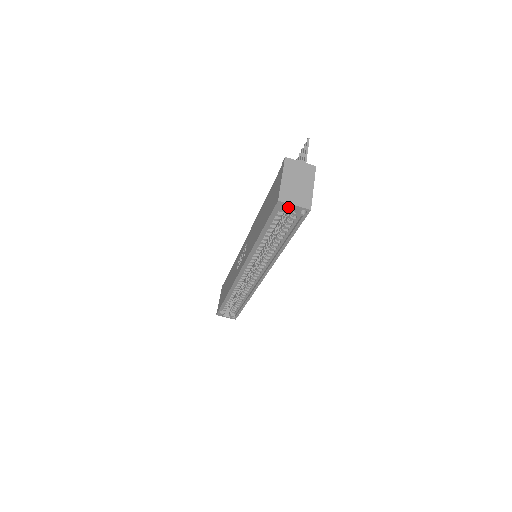
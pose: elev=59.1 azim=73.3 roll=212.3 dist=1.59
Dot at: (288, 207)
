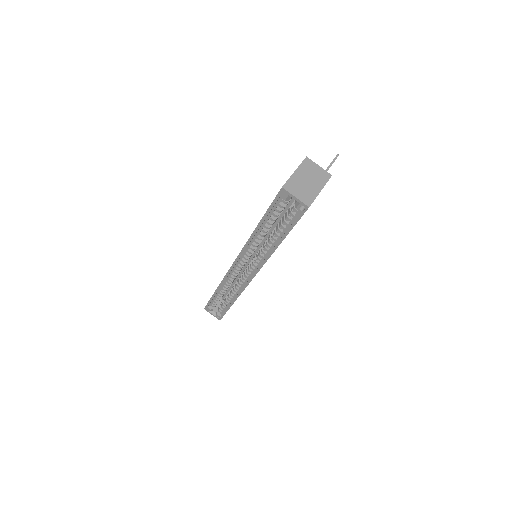
Dot at: (292, 203)
